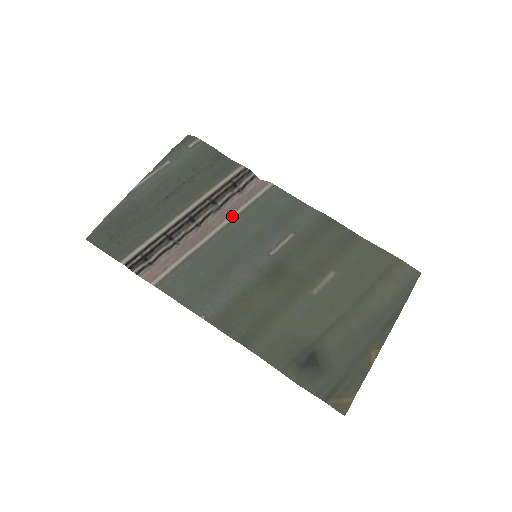
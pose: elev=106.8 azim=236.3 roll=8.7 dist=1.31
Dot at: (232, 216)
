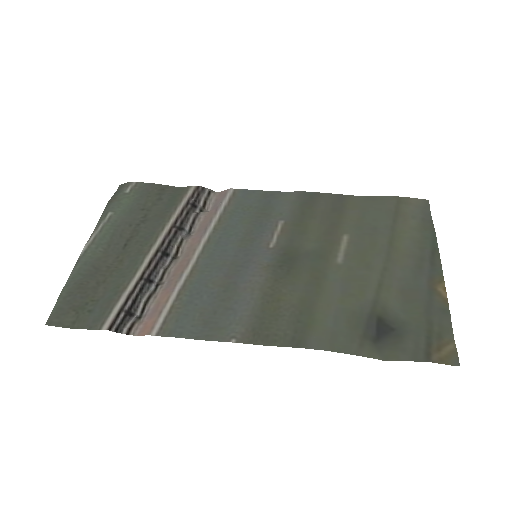
Dot at: (208, 232)
